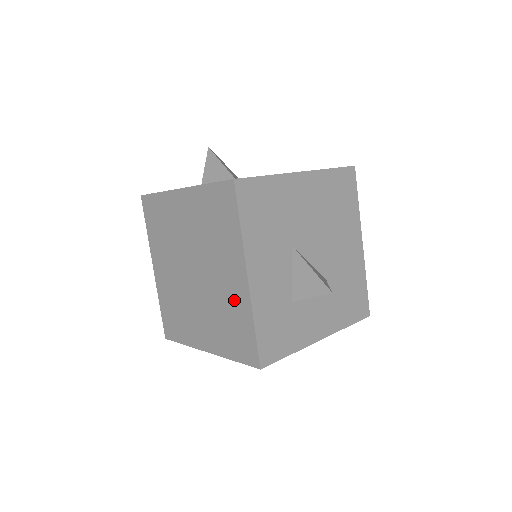
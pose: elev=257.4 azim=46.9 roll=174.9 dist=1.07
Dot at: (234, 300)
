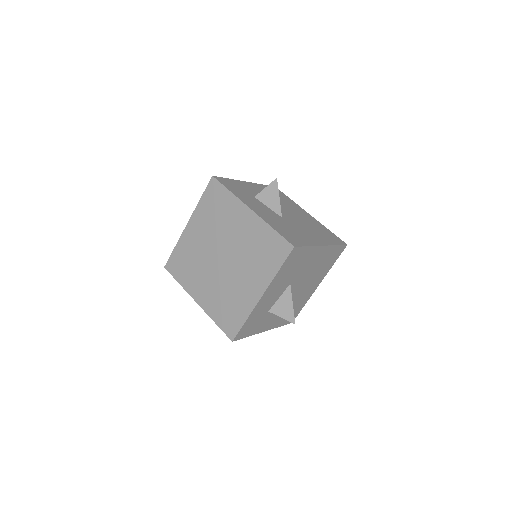
Dot at: (242, 298)
